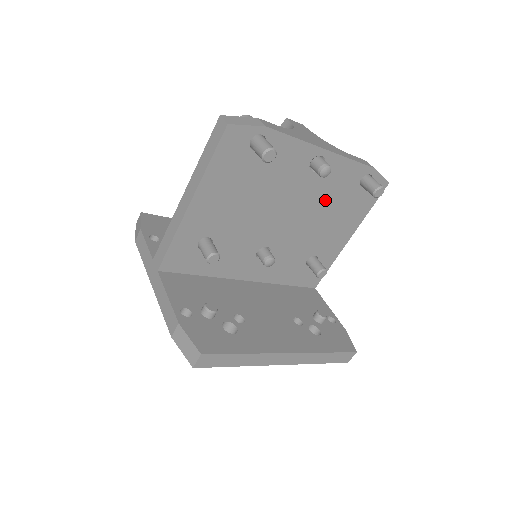
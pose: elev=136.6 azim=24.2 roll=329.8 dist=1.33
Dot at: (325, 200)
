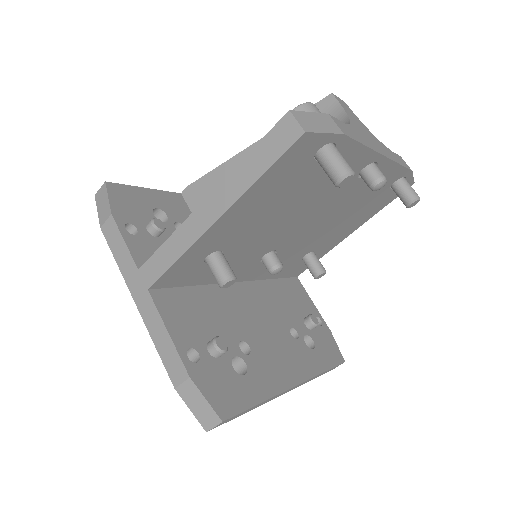
Dot at: (352, 203)
